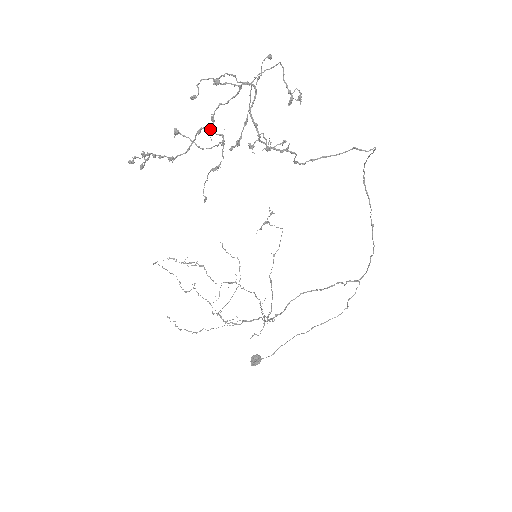
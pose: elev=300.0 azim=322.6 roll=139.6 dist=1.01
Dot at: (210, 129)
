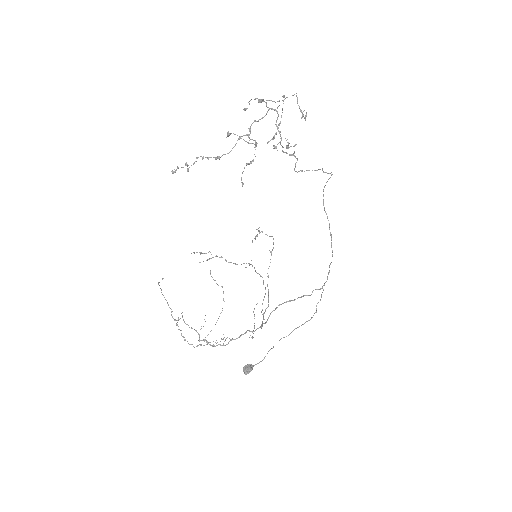
Dot at: (248, 136)
